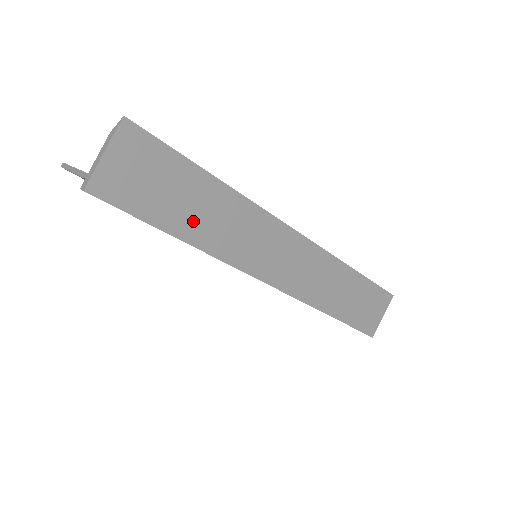
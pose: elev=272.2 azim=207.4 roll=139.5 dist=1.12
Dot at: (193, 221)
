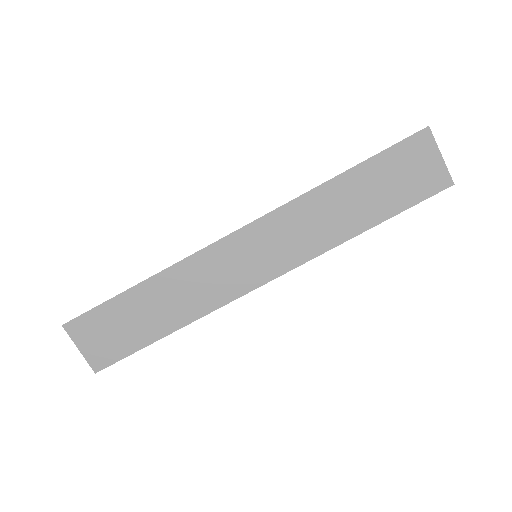
Dot at: (160, 319)
